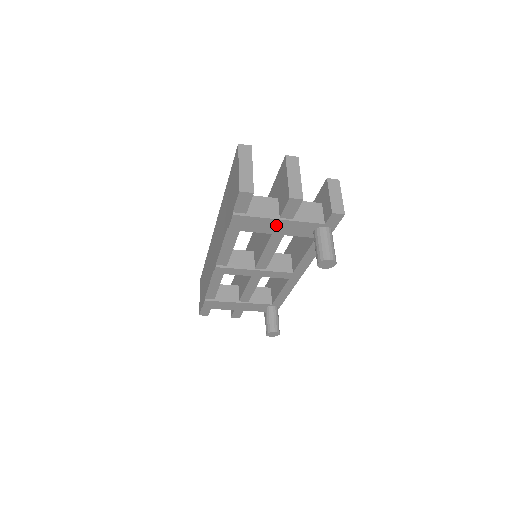
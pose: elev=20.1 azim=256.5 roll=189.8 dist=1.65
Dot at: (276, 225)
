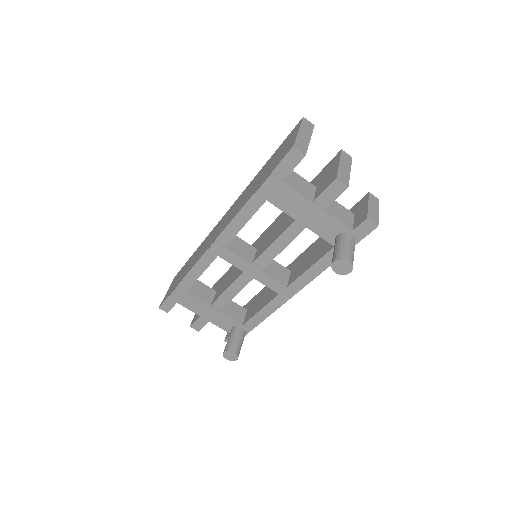
Dot at: (305, 209)
